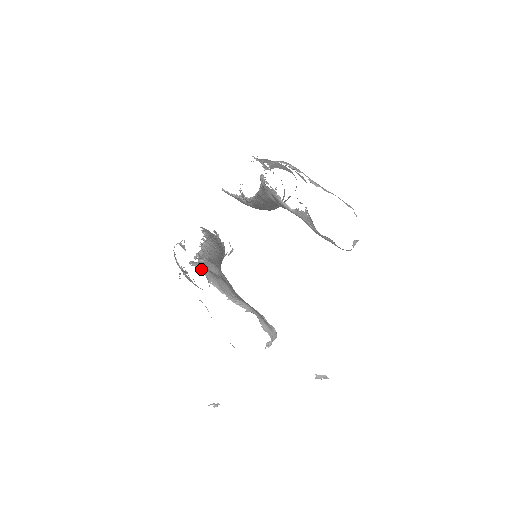
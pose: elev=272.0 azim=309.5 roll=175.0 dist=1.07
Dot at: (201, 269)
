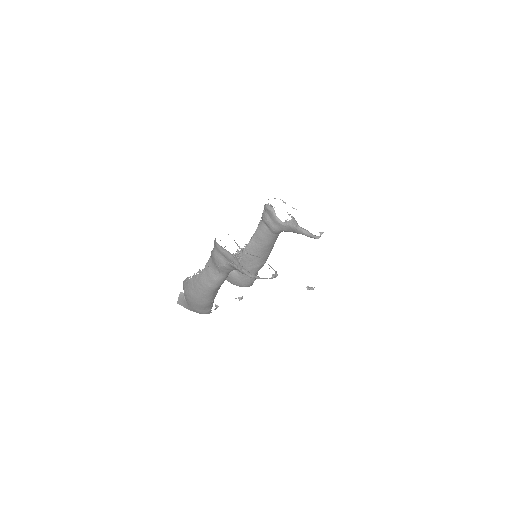
Dot at: occluded
